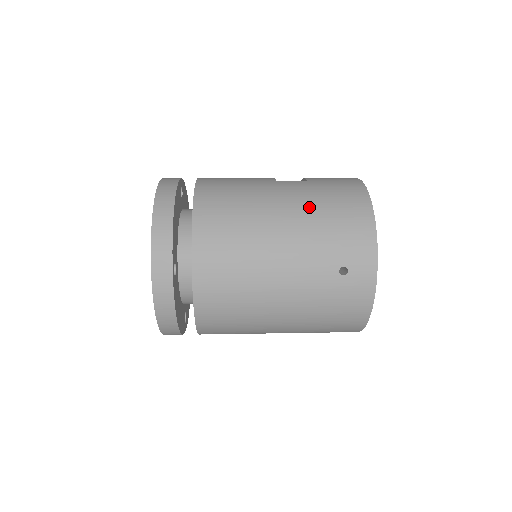
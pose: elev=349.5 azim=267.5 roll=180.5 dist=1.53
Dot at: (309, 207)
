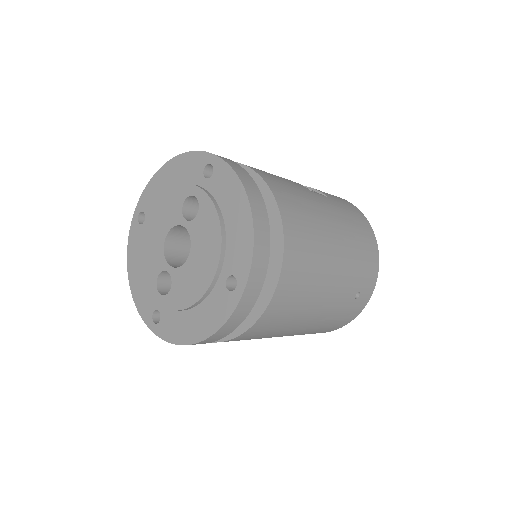
Dot at: (349, 233)
